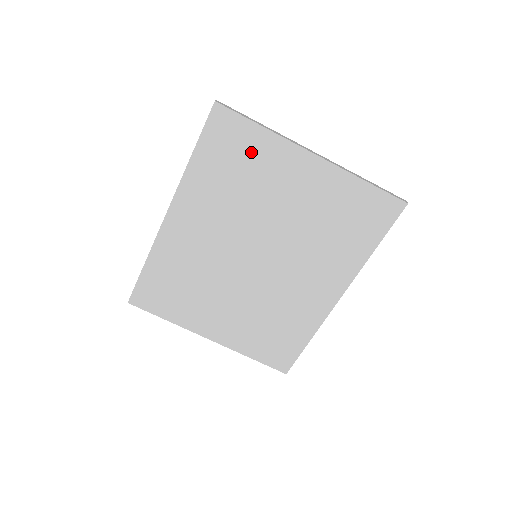
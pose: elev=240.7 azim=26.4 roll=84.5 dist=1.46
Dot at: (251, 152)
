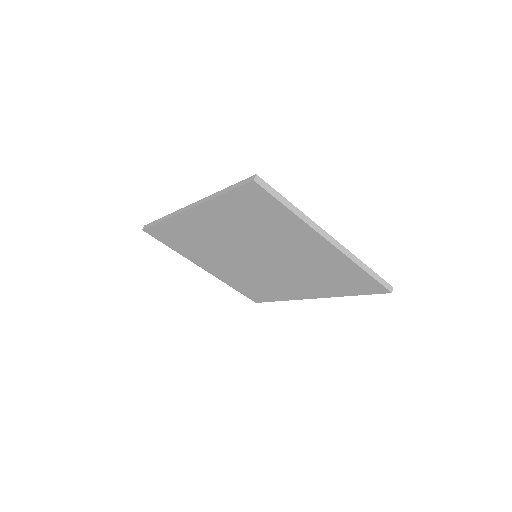
Dot at: (275, 218)
